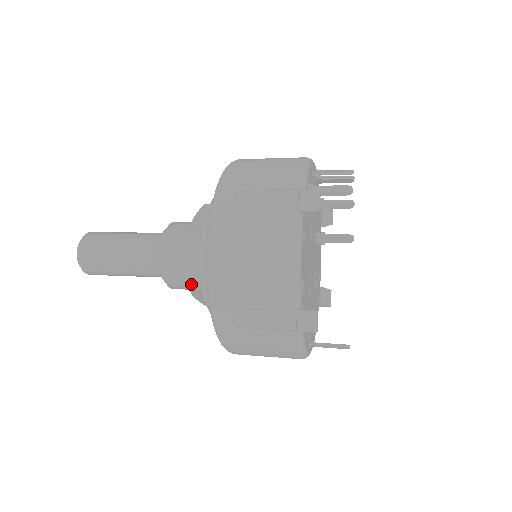
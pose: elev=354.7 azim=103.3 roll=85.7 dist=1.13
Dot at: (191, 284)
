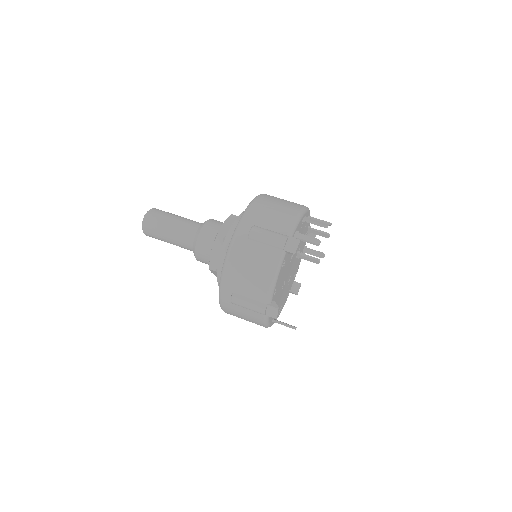
Dot at: (211, 266)
